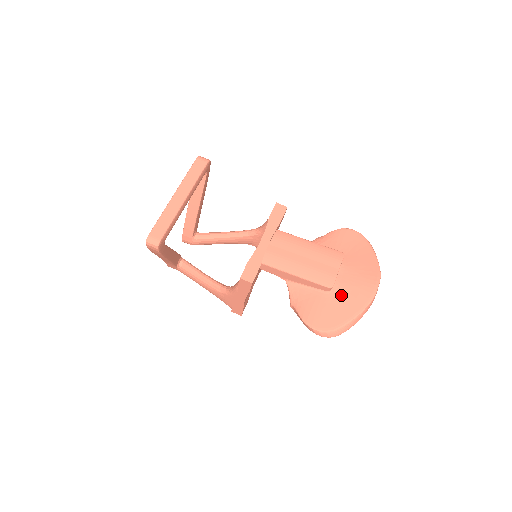
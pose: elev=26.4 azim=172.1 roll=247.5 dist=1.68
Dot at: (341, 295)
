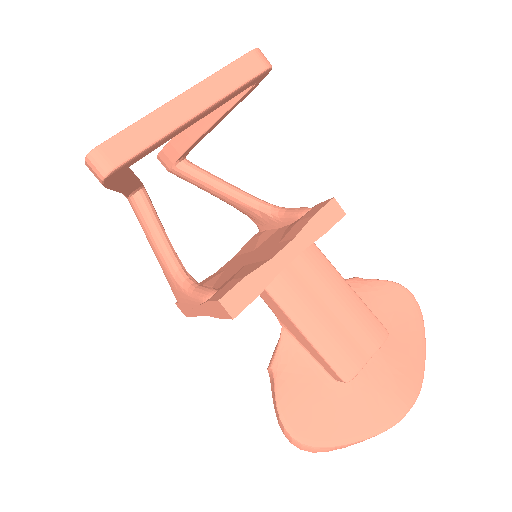
Dot at: (352, 396)
